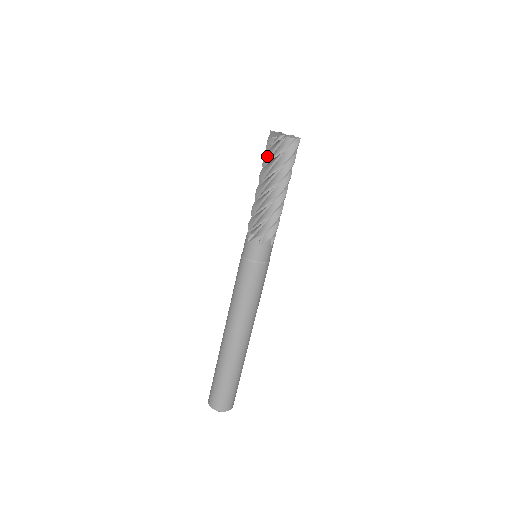
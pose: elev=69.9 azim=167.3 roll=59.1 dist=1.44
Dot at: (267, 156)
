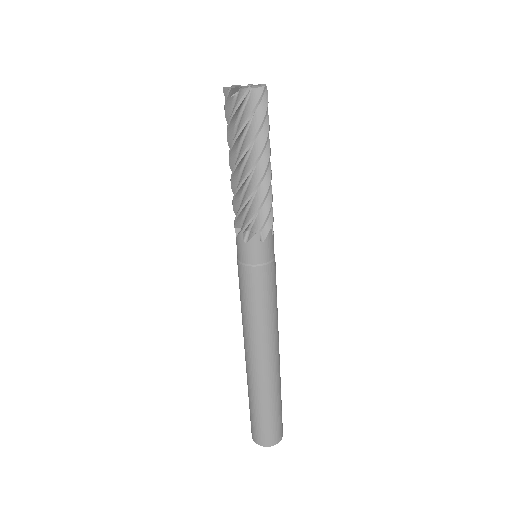
Dot at: occluded
